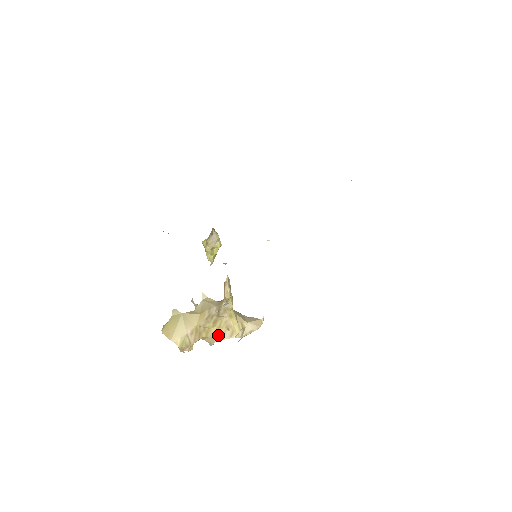
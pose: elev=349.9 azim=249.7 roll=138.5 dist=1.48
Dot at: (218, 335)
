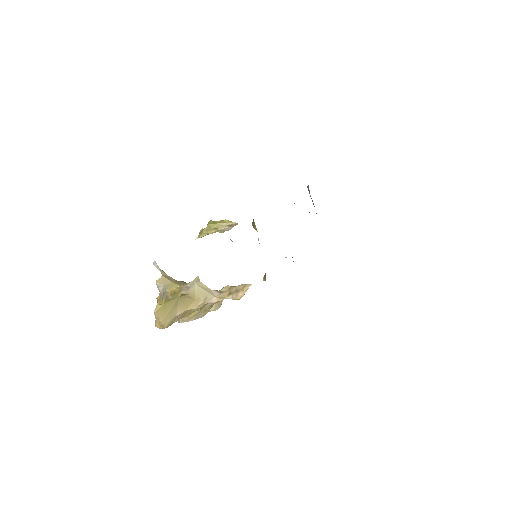
Dot at: (196, 316)
